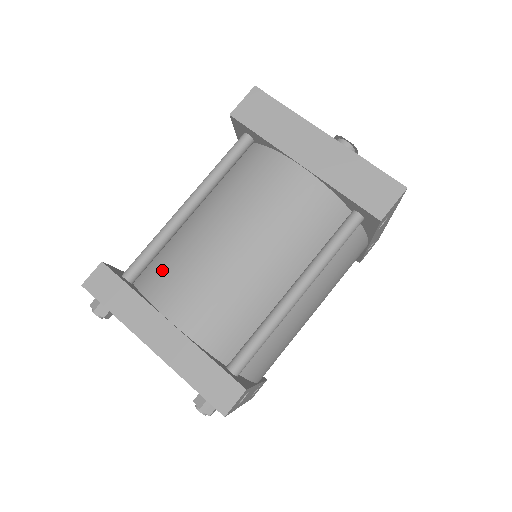
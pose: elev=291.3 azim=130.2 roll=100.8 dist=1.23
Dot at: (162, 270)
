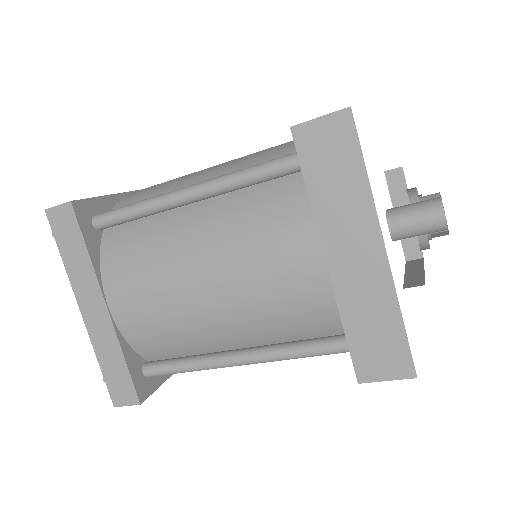
Dot at: (127, 246)
